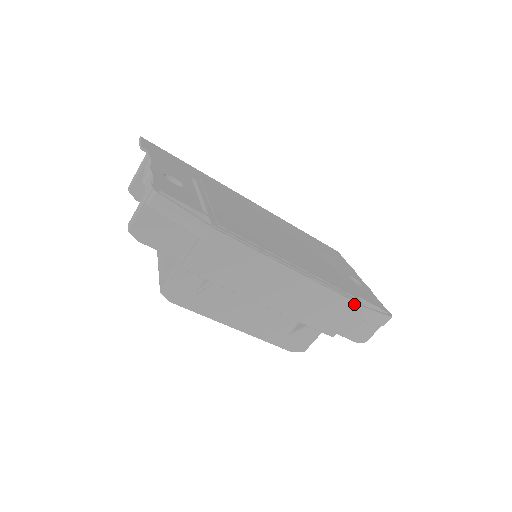
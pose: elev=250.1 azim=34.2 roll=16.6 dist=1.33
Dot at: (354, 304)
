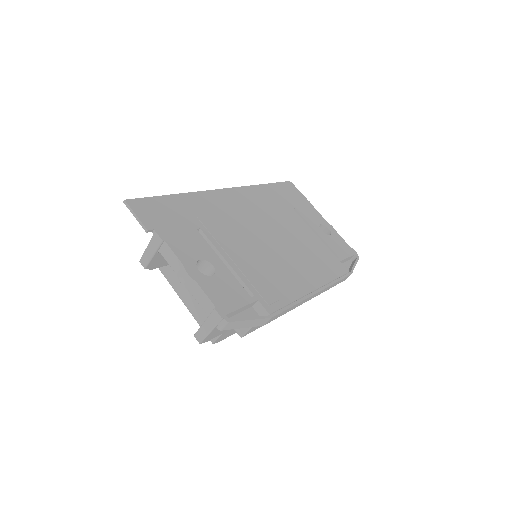
Dot at: (345, 278)
